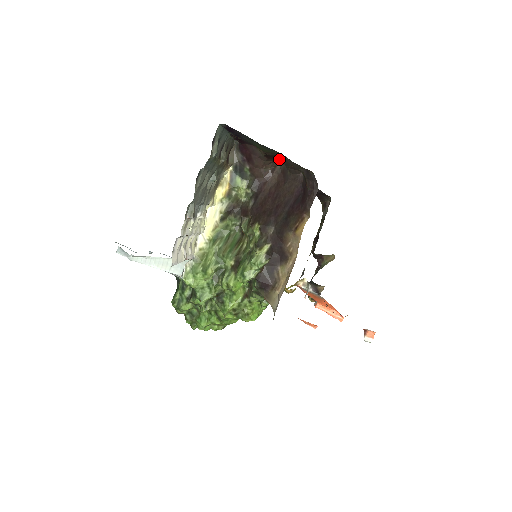
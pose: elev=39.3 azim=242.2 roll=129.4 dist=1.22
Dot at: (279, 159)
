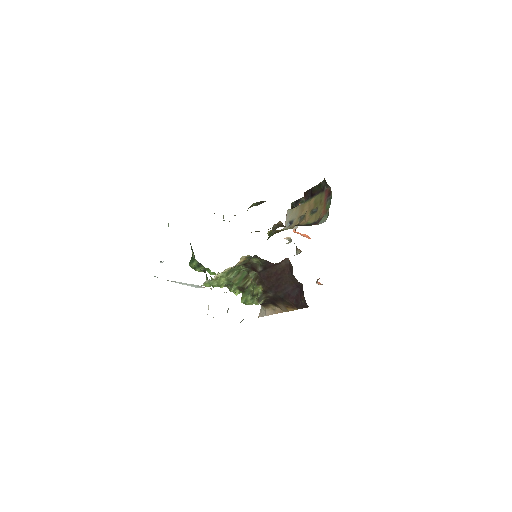
Dot at: occluded
